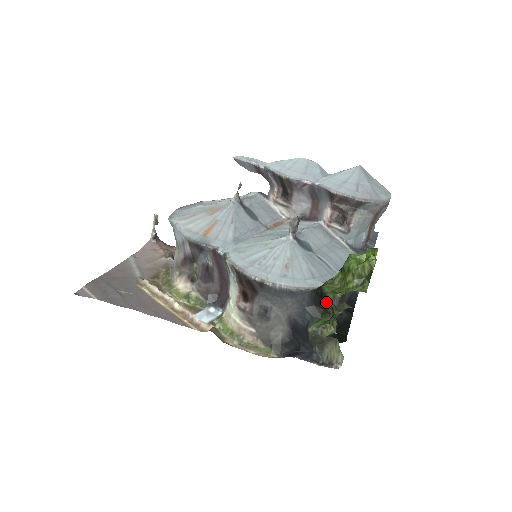
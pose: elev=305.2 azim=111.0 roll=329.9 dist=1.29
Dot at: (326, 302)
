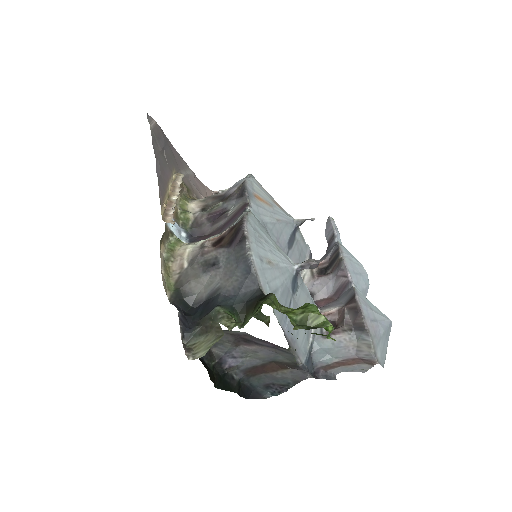
Dot at: (257, 308)
